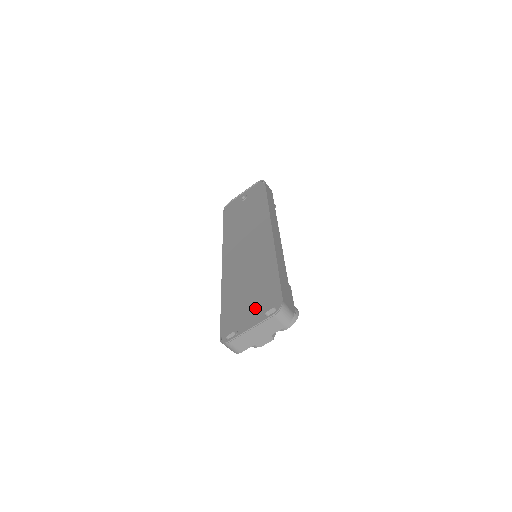
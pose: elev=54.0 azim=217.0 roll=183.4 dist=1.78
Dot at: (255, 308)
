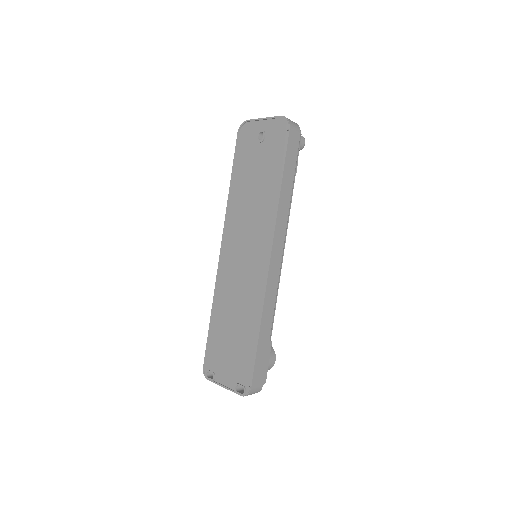
Dot at: (231, 367)
